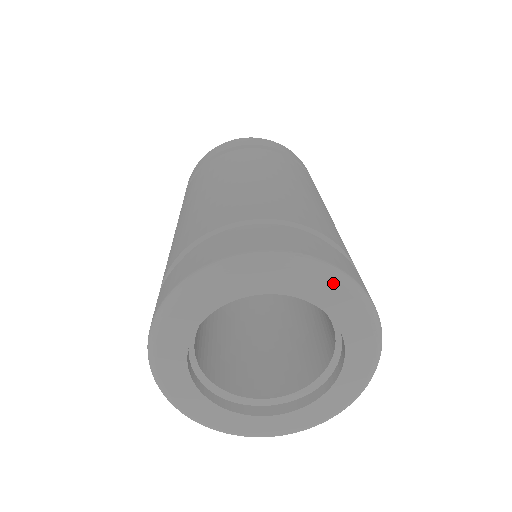
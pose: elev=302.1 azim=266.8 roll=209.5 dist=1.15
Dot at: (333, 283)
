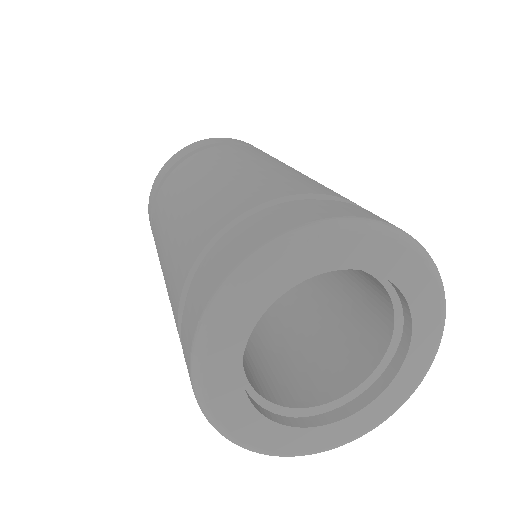
Dot at: (415, 257)
